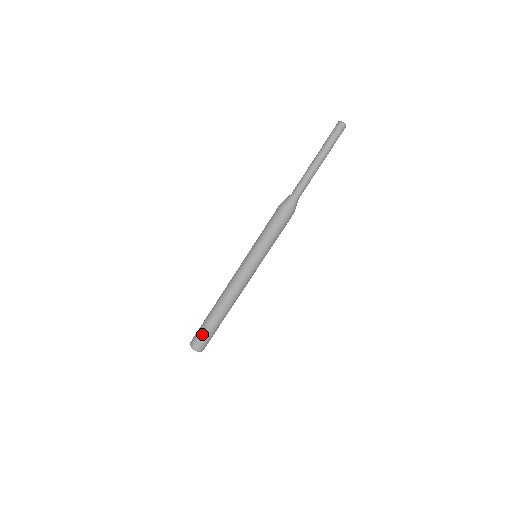
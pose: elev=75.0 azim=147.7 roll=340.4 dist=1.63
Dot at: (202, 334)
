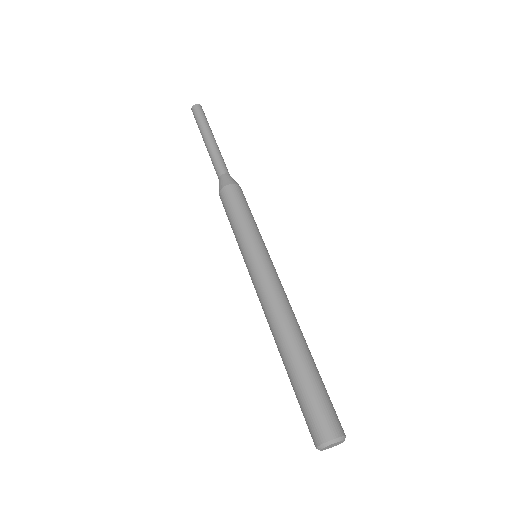
Dot at: (318, 401)
